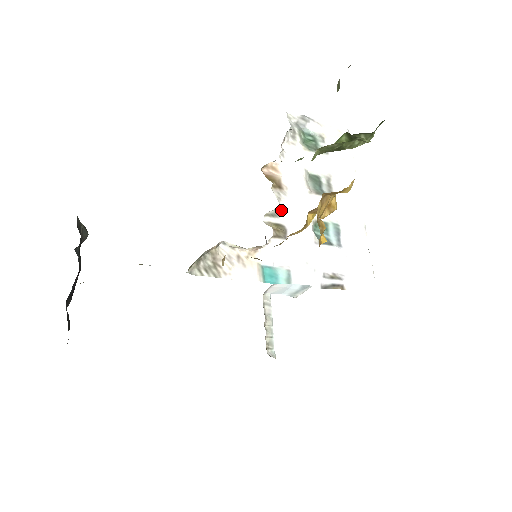
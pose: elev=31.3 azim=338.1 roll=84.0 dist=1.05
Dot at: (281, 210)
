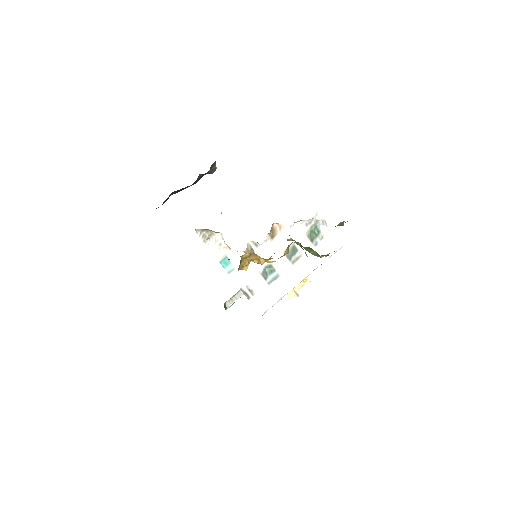
Dot at: (261, 246)
